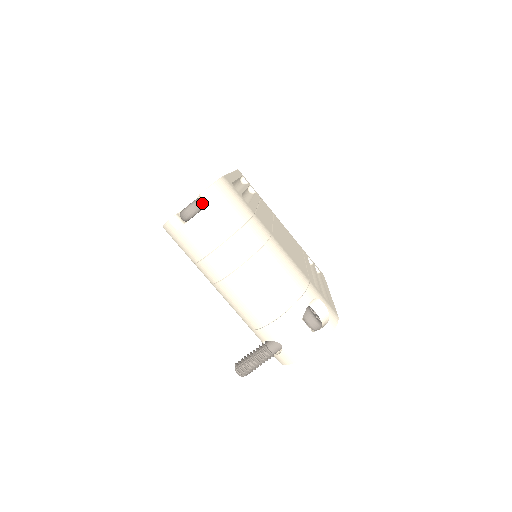
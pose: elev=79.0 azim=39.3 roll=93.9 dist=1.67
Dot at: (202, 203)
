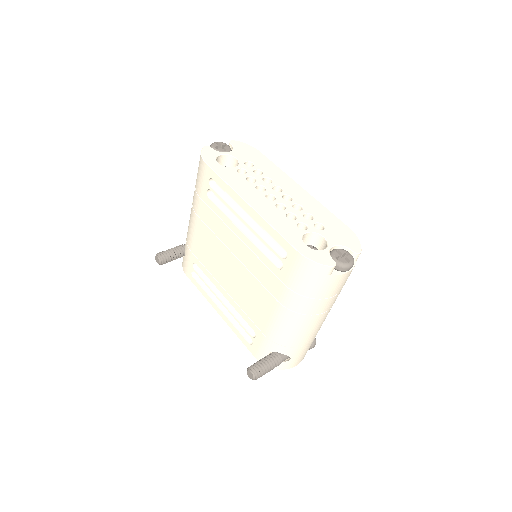
Dot at: occluded
